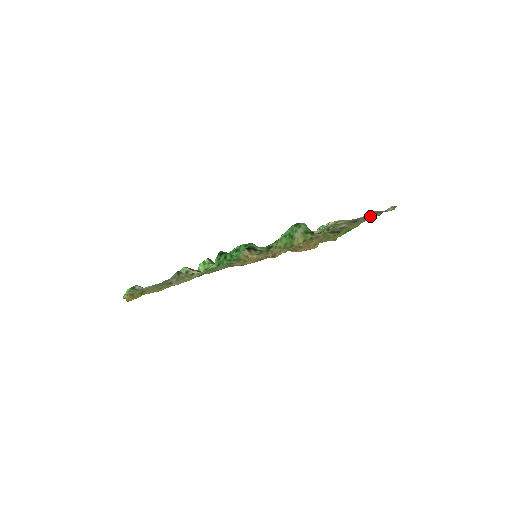
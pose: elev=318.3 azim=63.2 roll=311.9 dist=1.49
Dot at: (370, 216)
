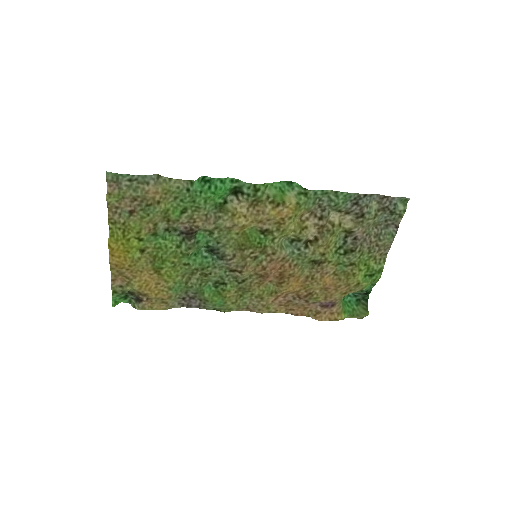
Dot at: (385, 232)
